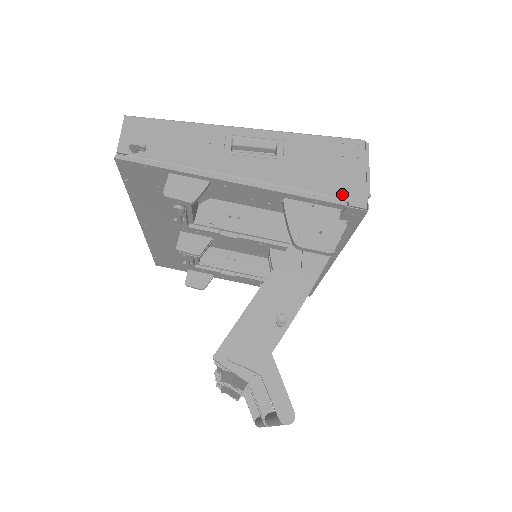
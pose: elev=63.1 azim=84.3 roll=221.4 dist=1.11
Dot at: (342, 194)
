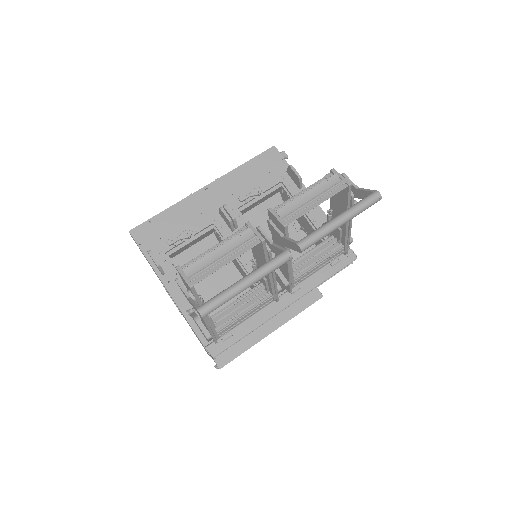
Dot at: occluded
